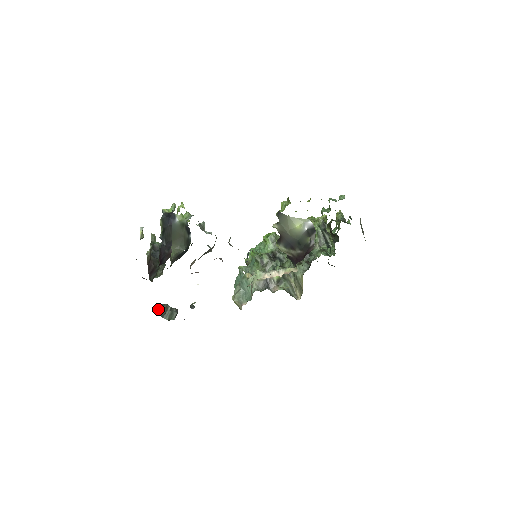
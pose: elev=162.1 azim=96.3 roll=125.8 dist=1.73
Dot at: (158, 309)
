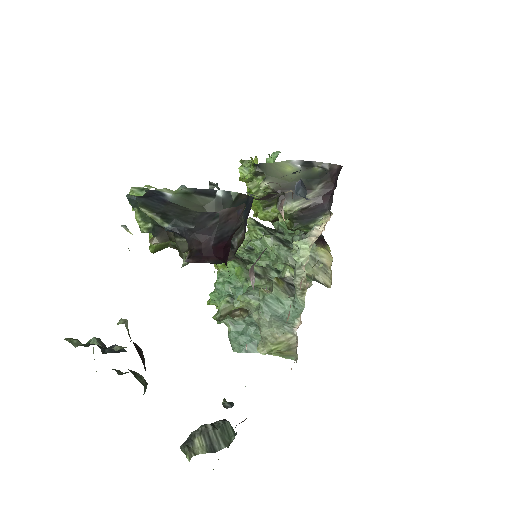
Dot at: (190, 450)
